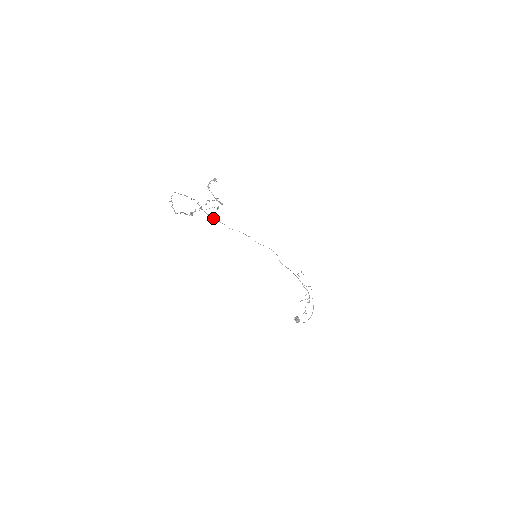
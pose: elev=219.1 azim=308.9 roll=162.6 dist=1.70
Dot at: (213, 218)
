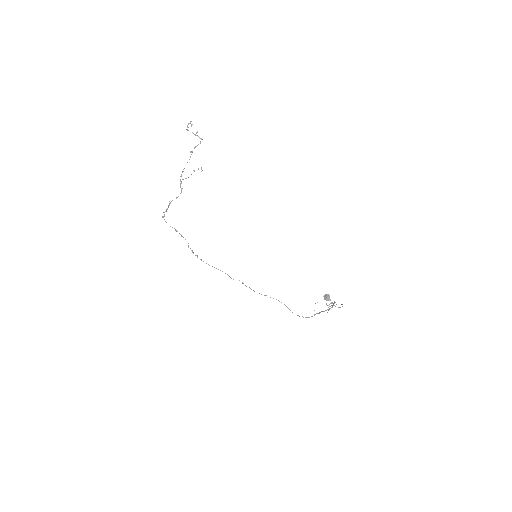
Dot at: (206, 263)
